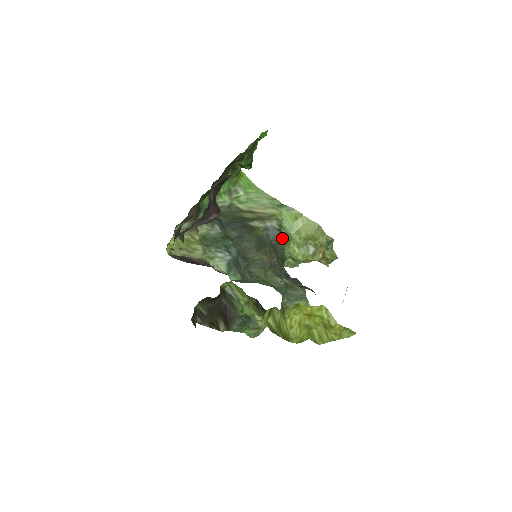
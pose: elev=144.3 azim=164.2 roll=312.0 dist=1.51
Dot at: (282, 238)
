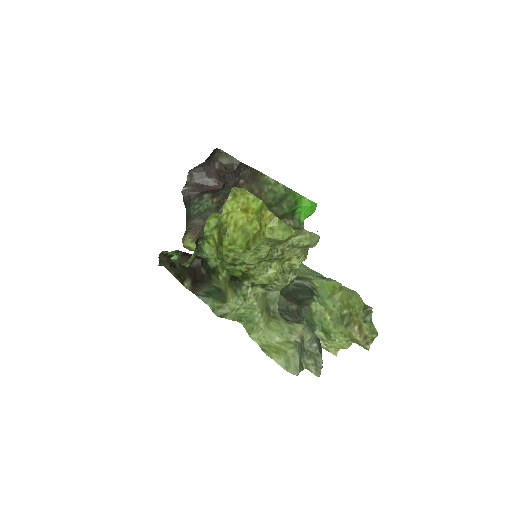
Dot at: (310, 295)
